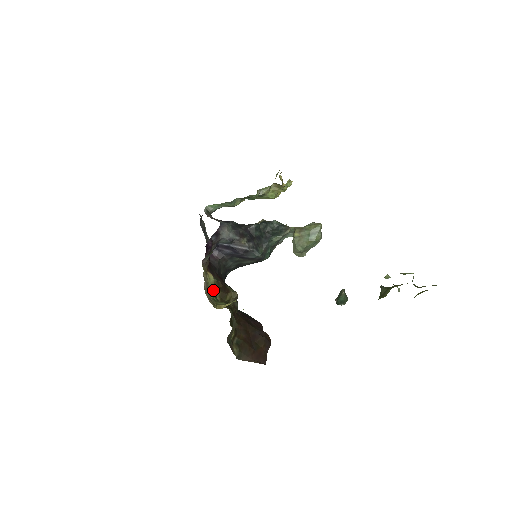
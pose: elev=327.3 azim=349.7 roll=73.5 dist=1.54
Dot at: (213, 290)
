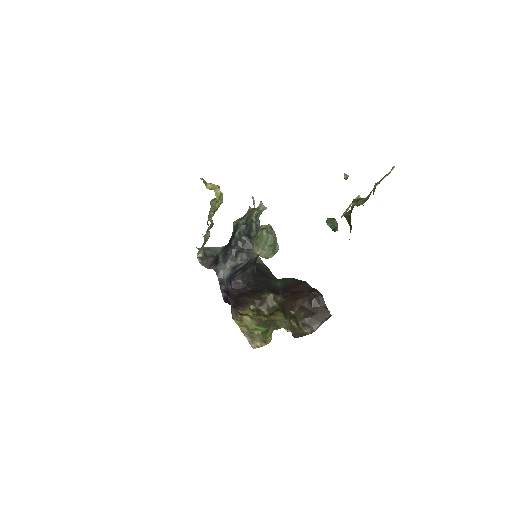
Dot at: (257, 324)
